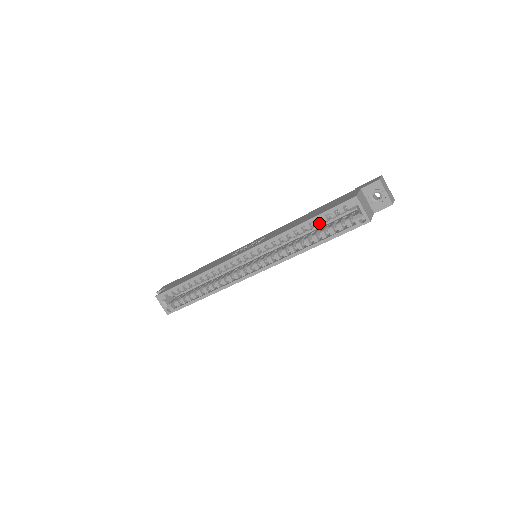
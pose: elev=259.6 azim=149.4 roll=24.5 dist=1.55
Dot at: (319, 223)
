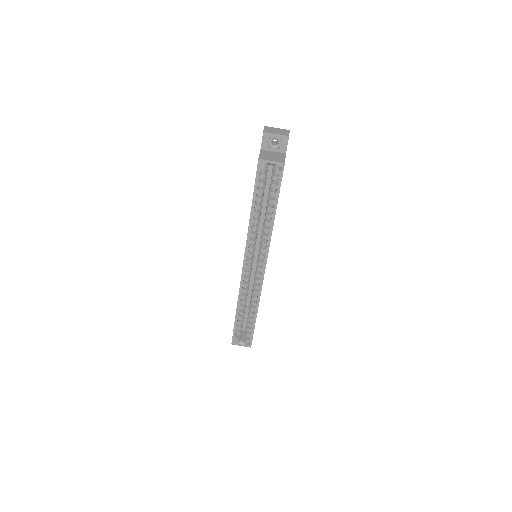
Dot at: (260, 198)
